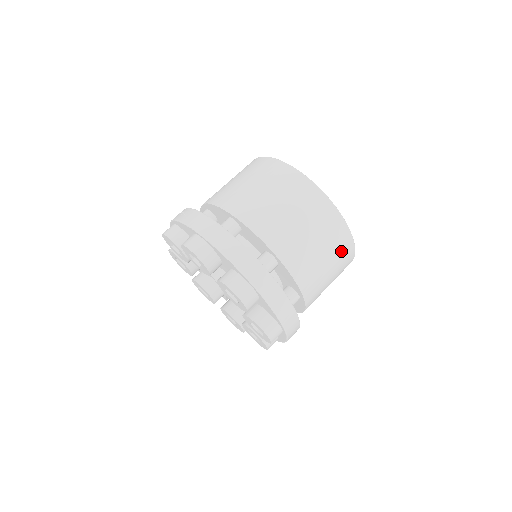
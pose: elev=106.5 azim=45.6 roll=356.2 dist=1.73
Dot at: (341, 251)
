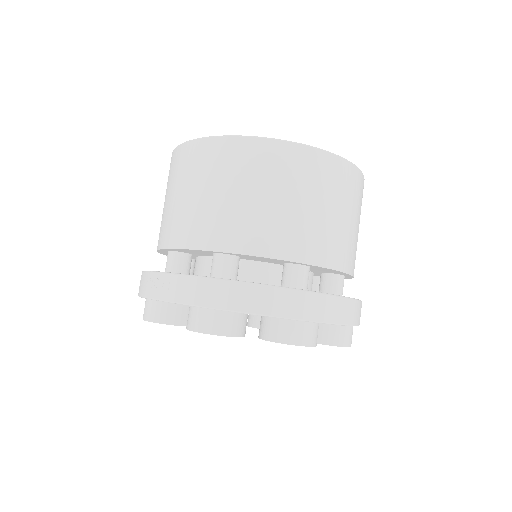
Dot at: (358, 195)
